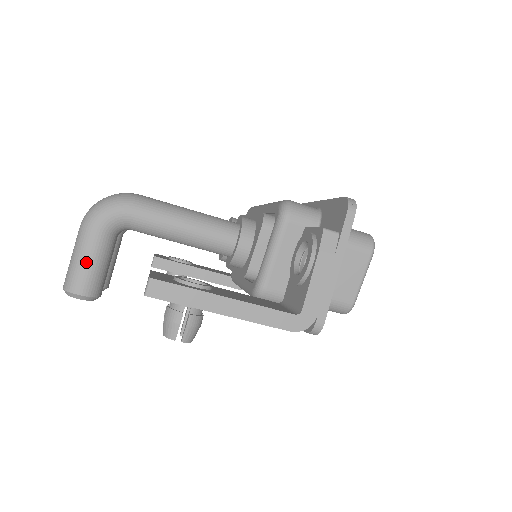
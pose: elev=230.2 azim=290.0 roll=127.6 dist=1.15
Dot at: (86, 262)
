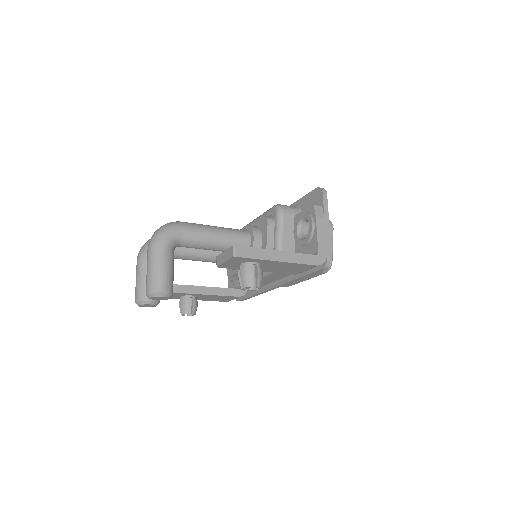
Dot at: (163, 269)
